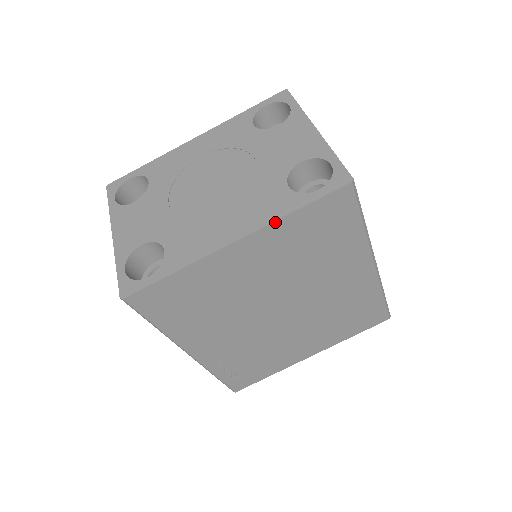
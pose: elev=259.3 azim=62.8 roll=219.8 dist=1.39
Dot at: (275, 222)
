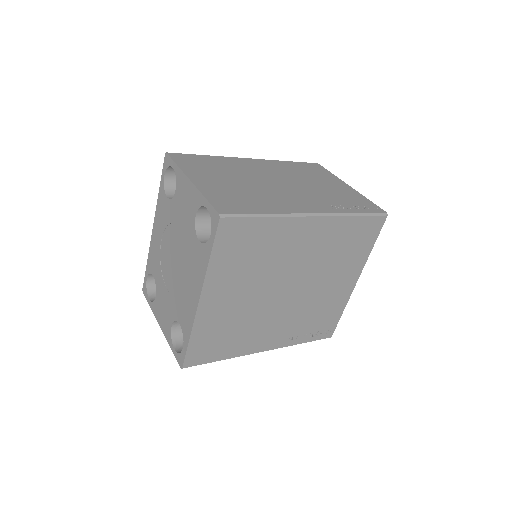
Dot at: (206, 274)
